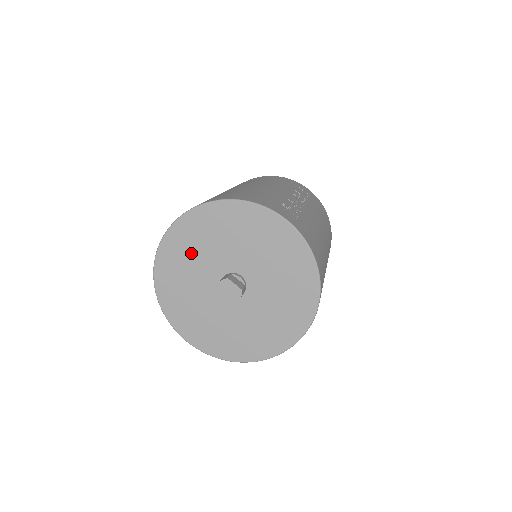
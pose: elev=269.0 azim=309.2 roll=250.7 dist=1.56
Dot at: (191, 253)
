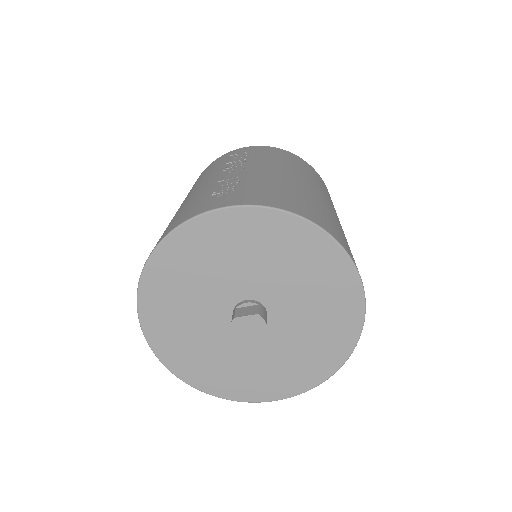
Dot at: (183, 328)
